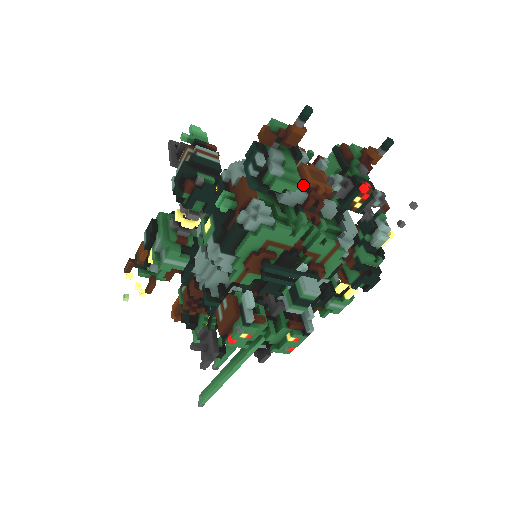
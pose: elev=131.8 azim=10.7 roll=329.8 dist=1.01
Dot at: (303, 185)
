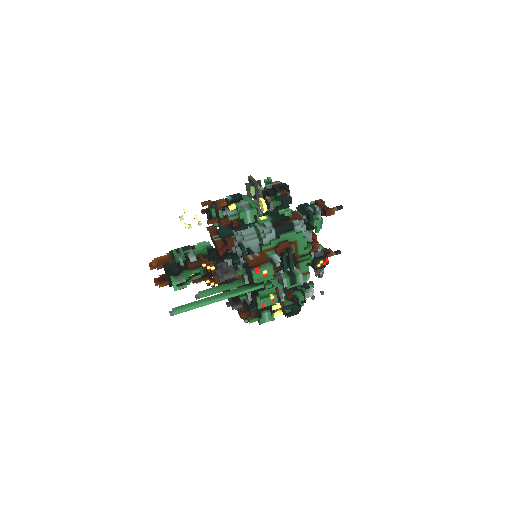
Dot at: (313, 235)
